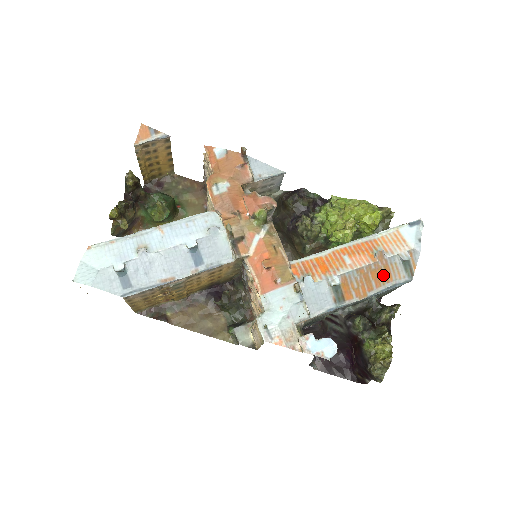
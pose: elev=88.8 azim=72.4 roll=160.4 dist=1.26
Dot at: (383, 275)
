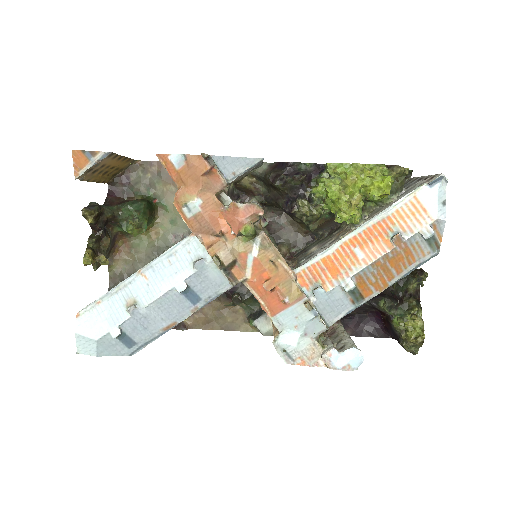
Dot at: (404, 259)
